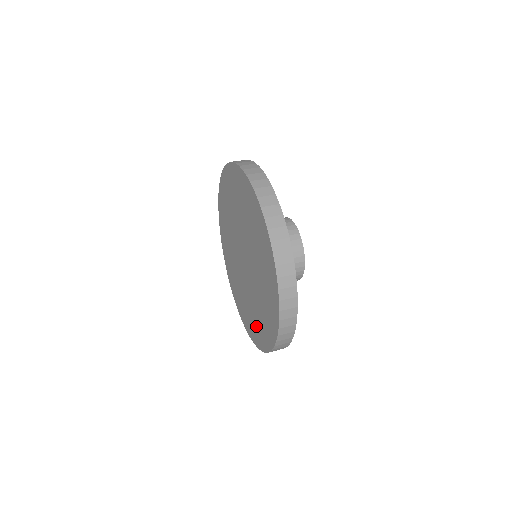
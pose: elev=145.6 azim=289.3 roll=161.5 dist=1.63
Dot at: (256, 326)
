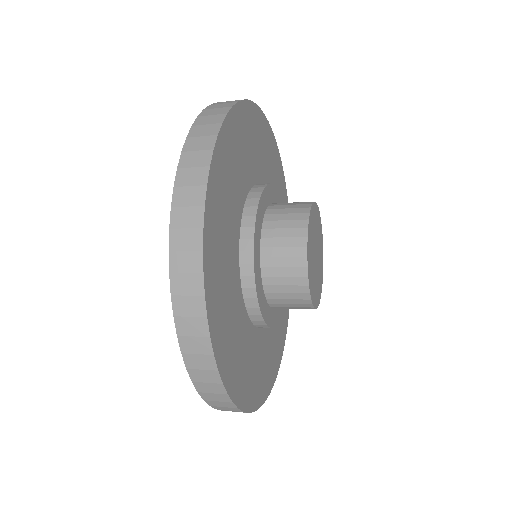
Dot at: occluded
